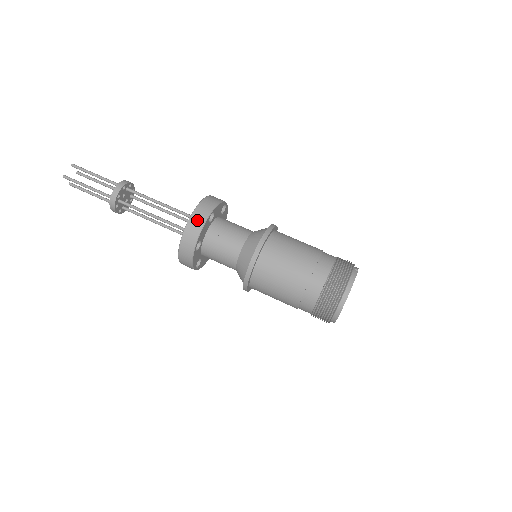
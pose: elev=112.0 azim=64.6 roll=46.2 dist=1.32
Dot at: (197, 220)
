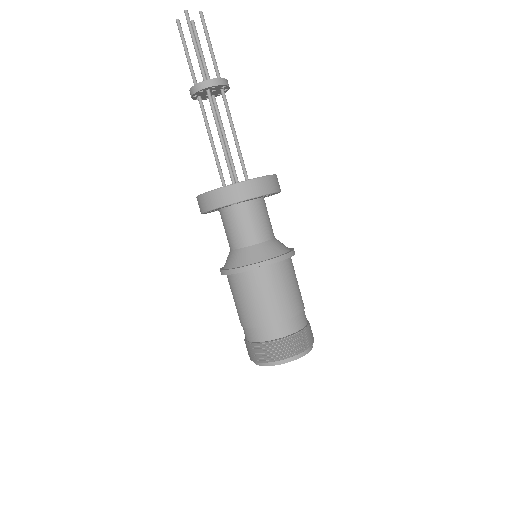
Dot at: (261, 186)
